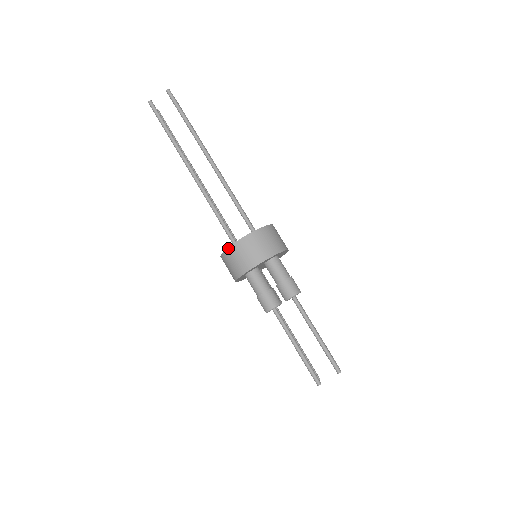
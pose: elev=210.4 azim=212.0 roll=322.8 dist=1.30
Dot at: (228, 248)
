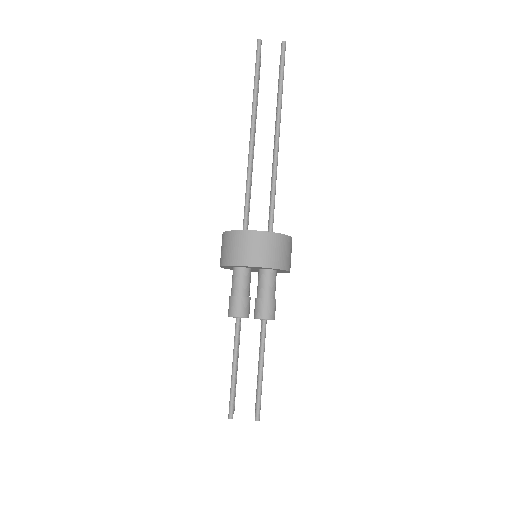
Dot at: (236, 230)
